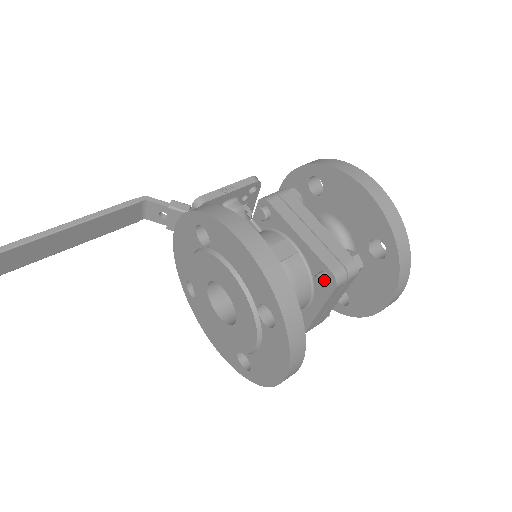
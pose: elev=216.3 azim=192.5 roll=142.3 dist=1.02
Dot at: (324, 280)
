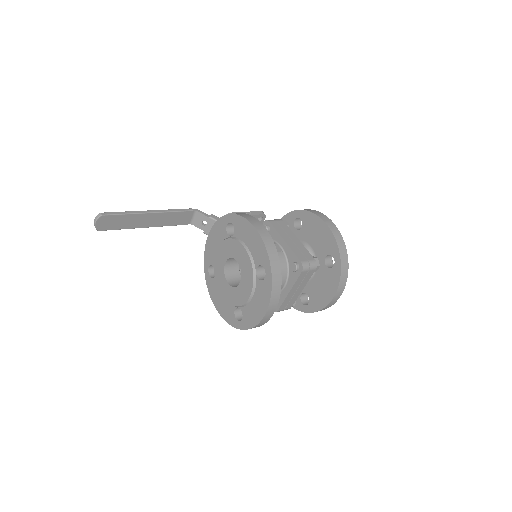
Dot at: (296, 266)
